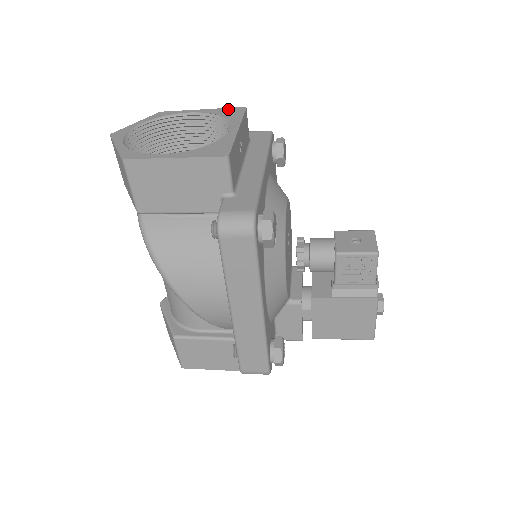
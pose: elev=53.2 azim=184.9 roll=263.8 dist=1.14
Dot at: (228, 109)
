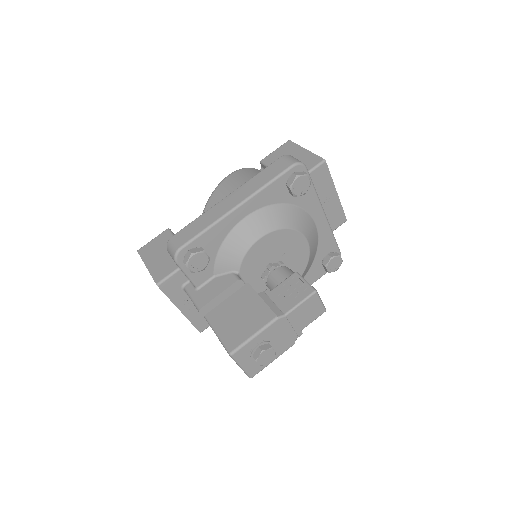
Dot at: occluded
